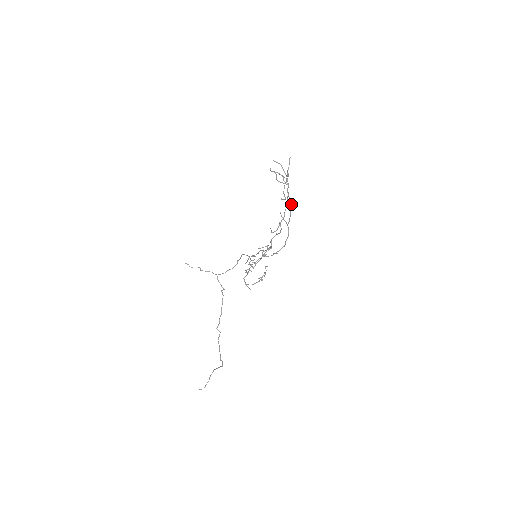
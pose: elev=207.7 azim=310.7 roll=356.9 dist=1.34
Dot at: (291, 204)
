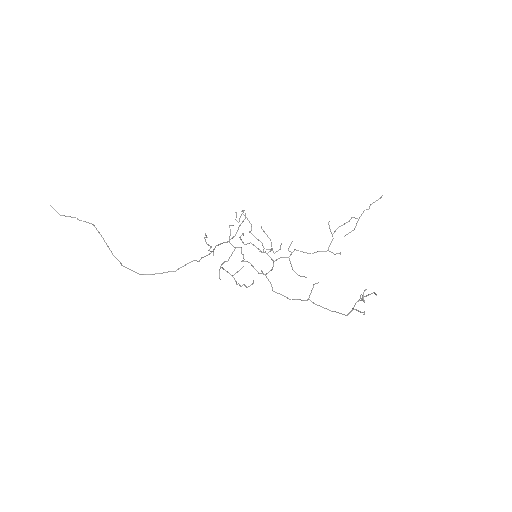
Dot at: (333, 311)
